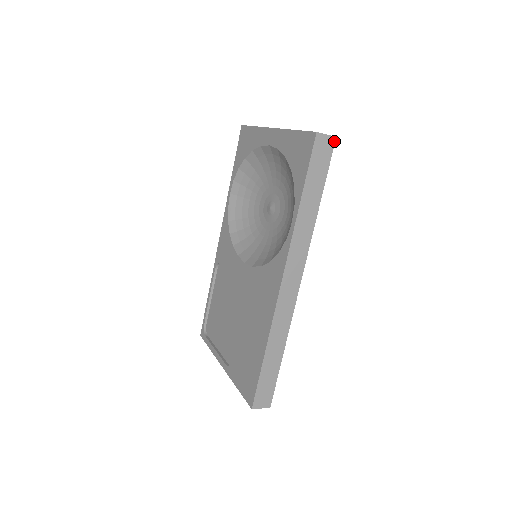
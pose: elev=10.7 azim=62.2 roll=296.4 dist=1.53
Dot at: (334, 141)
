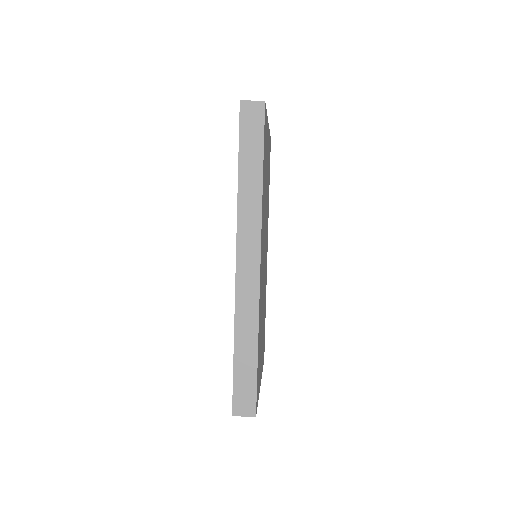
Dot at: (264, 105)
